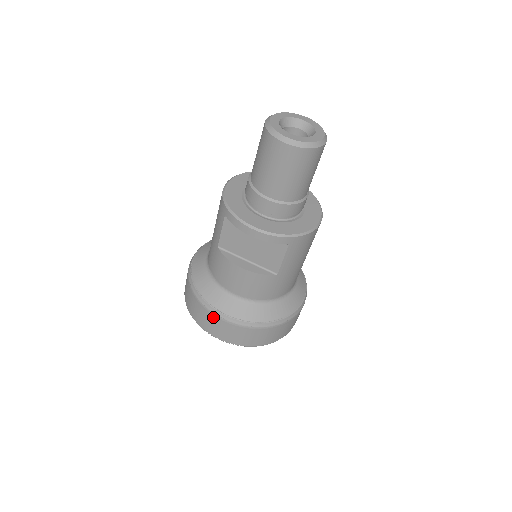
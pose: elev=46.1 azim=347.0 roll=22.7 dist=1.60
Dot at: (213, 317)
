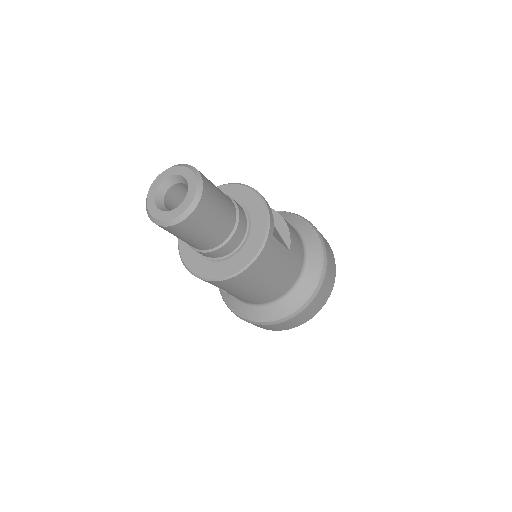
Dot at: occluded
